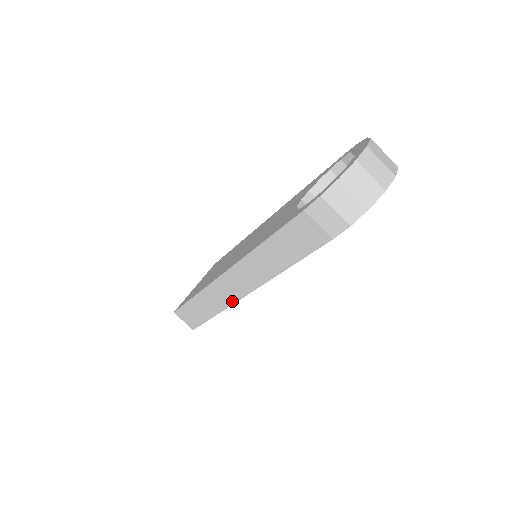
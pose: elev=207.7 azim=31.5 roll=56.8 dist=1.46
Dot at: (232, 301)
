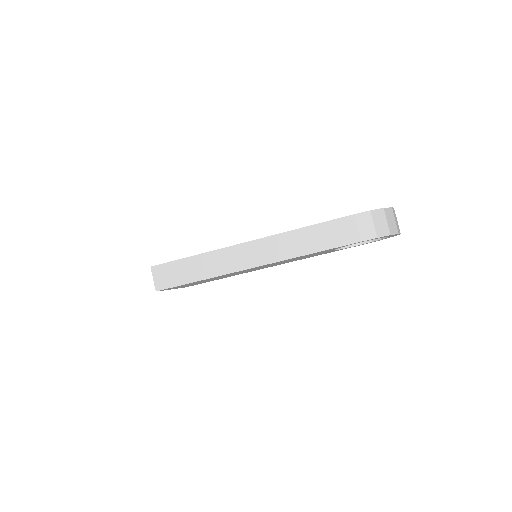
Dot at: (231, 270)
